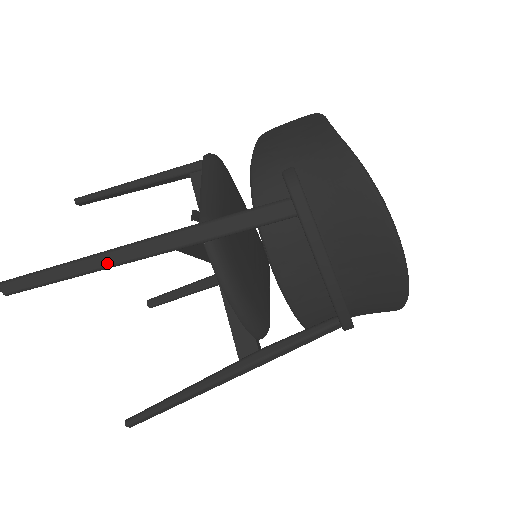
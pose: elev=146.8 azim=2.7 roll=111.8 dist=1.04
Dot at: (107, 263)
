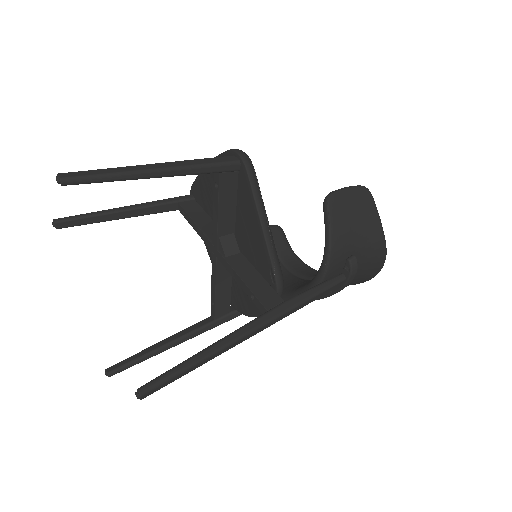
Dot at: occluded
